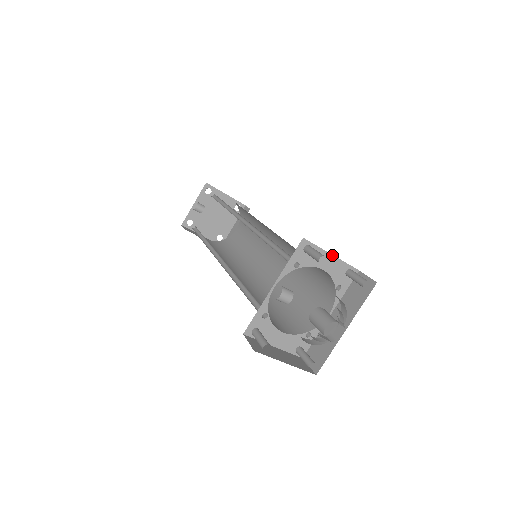
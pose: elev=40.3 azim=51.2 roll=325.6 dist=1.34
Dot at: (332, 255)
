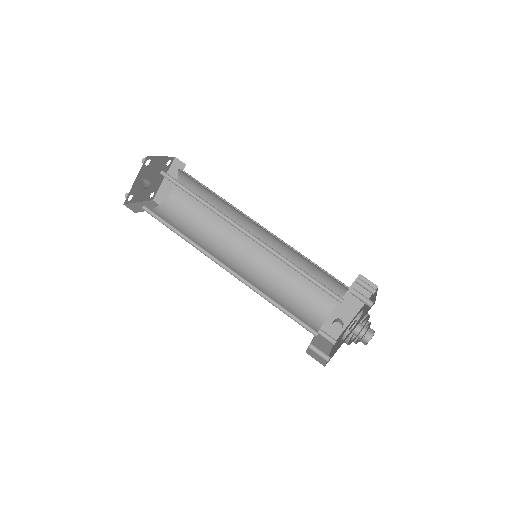
Dot at: occluded
